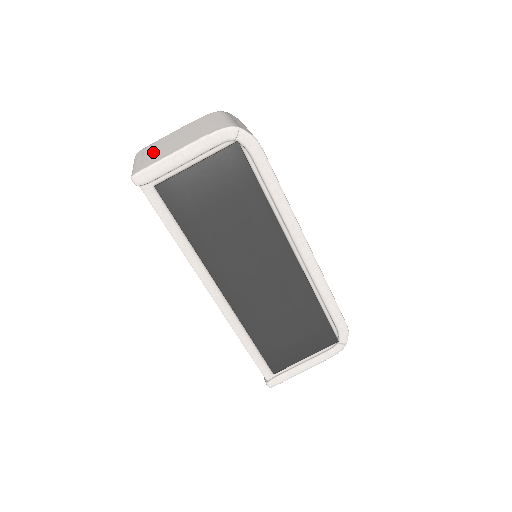
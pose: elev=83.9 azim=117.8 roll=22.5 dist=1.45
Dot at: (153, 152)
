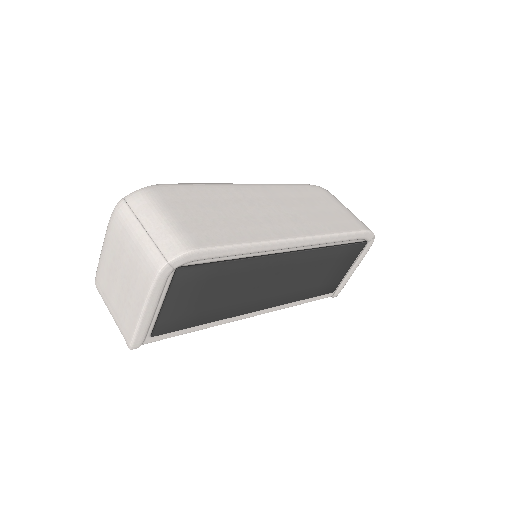
Dot at: (115, 301)
